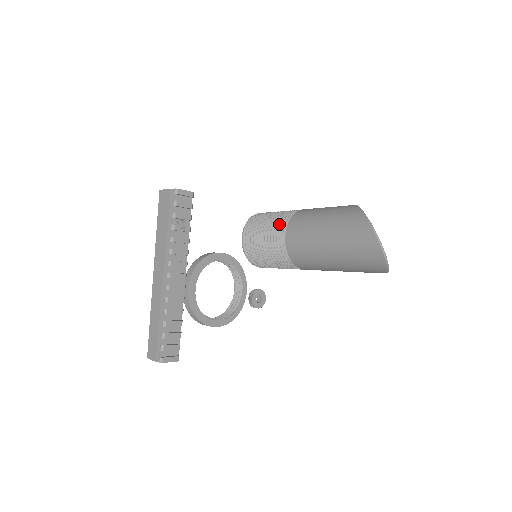
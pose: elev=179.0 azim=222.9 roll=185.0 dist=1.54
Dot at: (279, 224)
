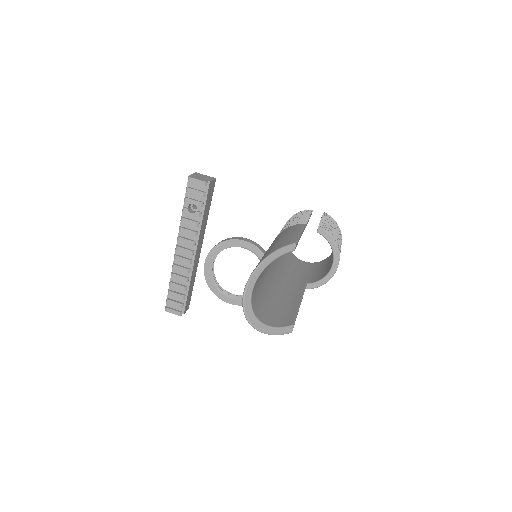
Dot at: occluded
